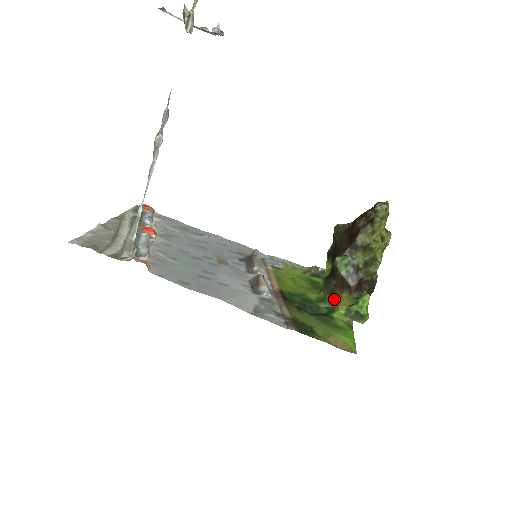
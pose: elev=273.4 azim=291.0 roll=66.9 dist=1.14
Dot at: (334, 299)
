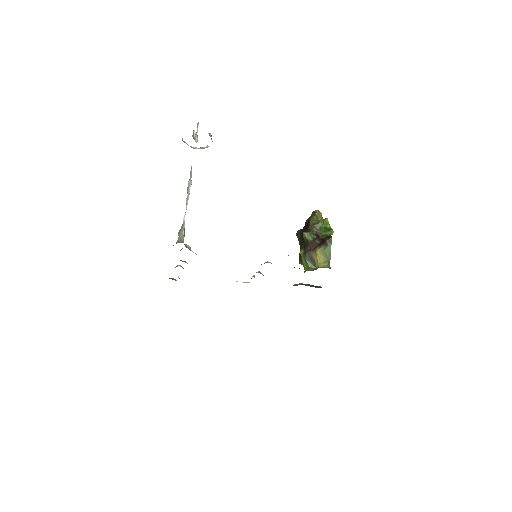
Dot at: (313, 262)
